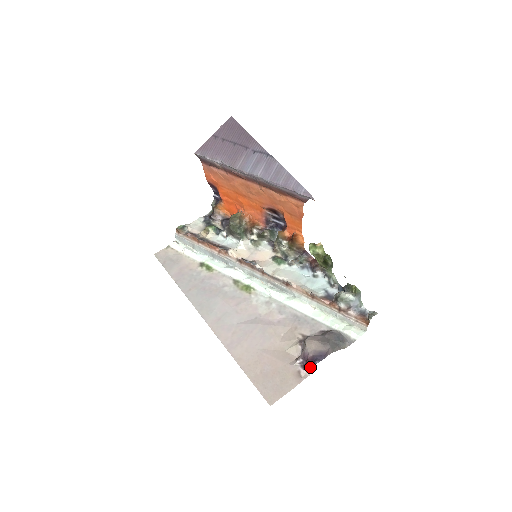
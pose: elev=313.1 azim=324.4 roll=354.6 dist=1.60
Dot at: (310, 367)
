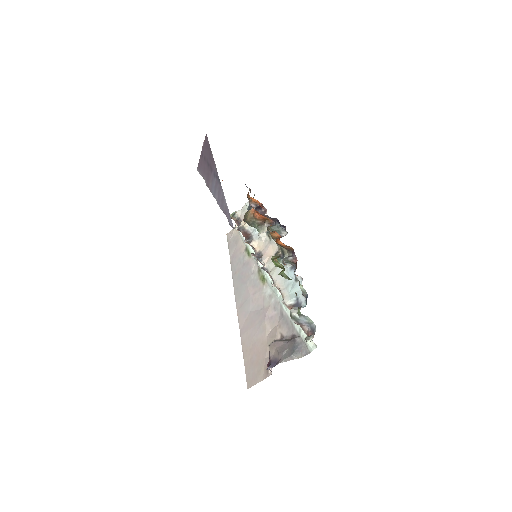
Dot at: (269, 369)
